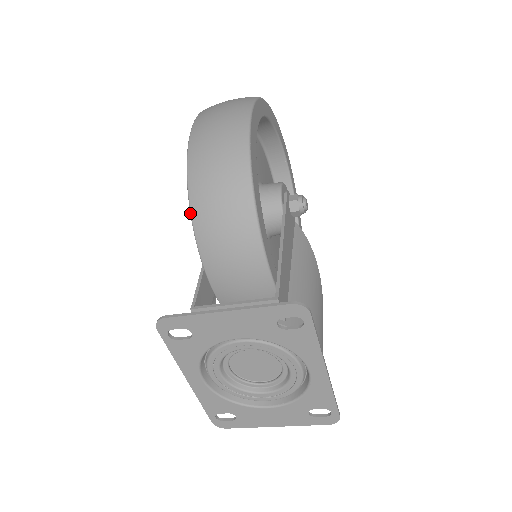
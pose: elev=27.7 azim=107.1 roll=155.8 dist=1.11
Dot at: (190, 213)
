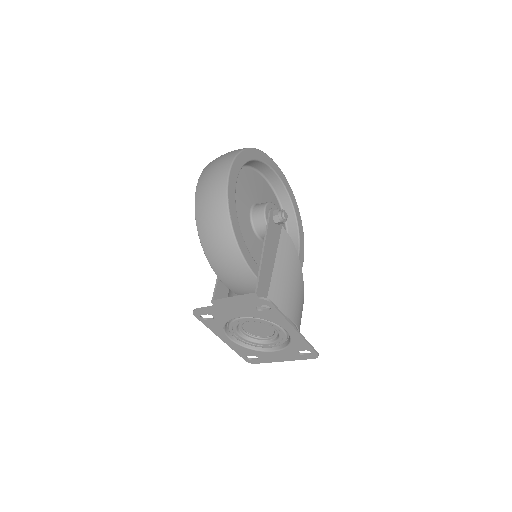
Dot at: occluded
